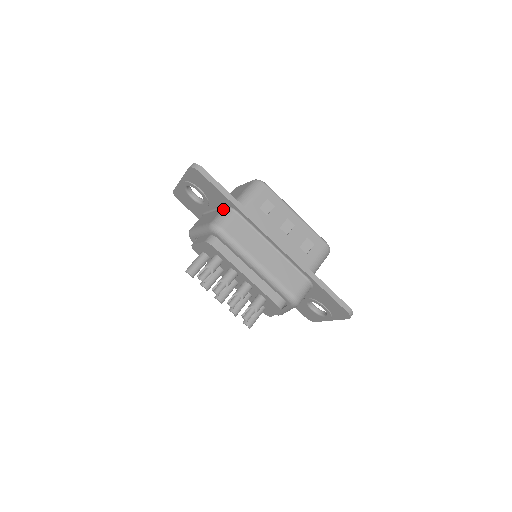
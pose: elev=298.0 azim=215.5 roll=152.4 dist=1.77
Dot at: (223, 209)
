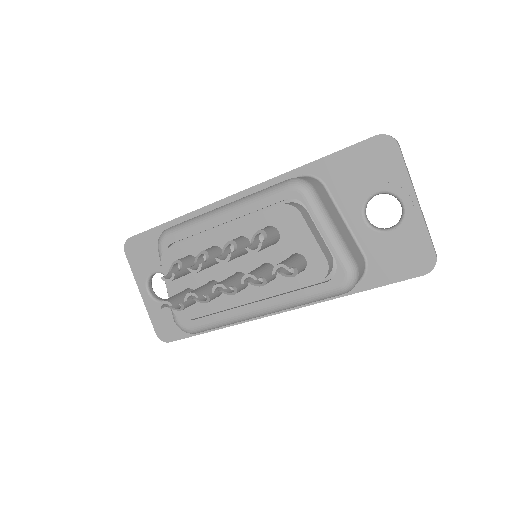
Dot at: occluded
